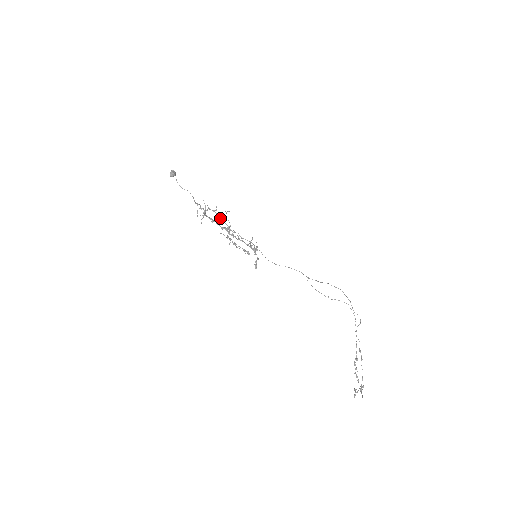
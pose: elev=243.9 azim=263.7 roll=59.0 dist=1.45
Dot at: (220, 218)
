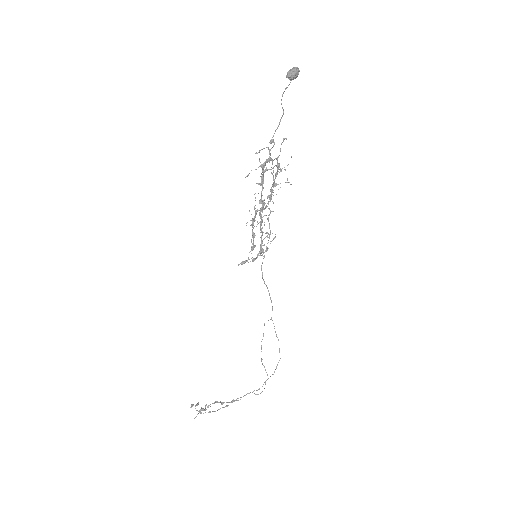
Dot at: occluded
